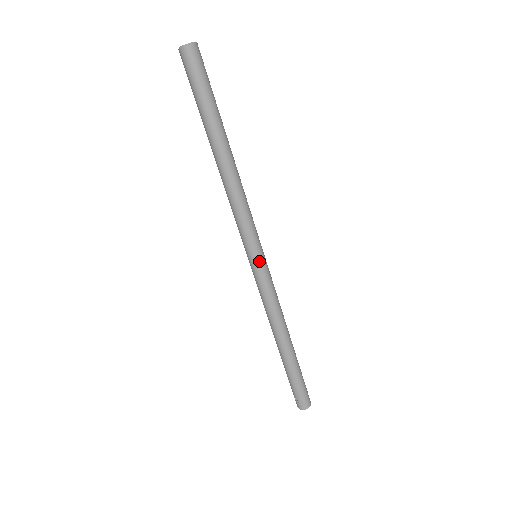
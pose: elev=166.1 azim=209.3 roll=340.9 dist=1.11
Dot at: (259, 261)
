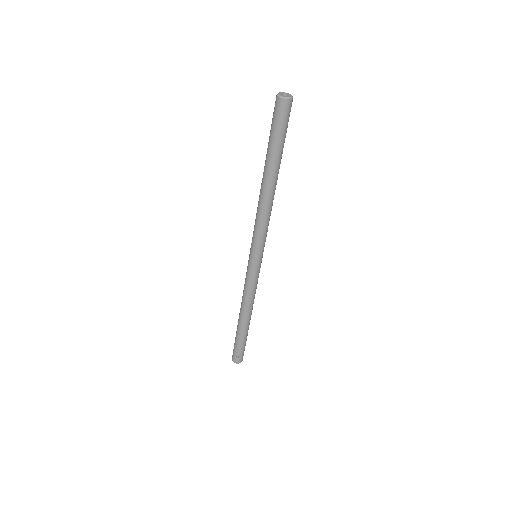
Dot at: (261, 260)
